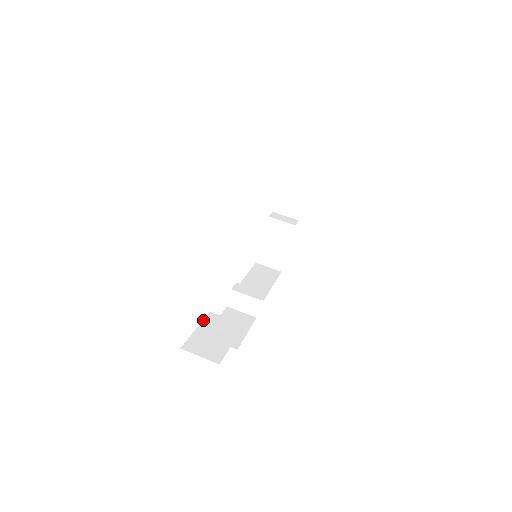
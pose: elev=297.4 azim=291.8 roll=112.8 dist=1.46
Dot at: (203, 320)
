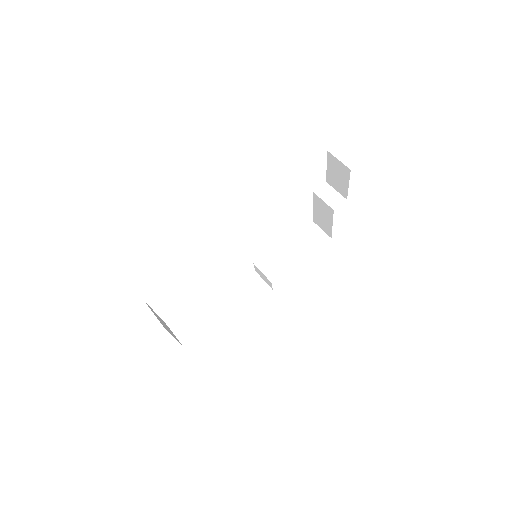
Dot at: (200, 301)
